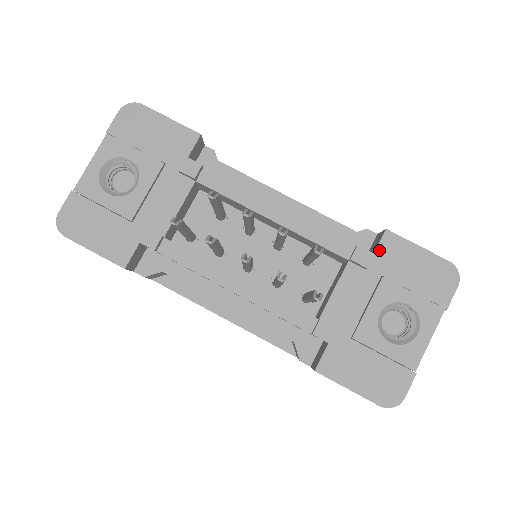
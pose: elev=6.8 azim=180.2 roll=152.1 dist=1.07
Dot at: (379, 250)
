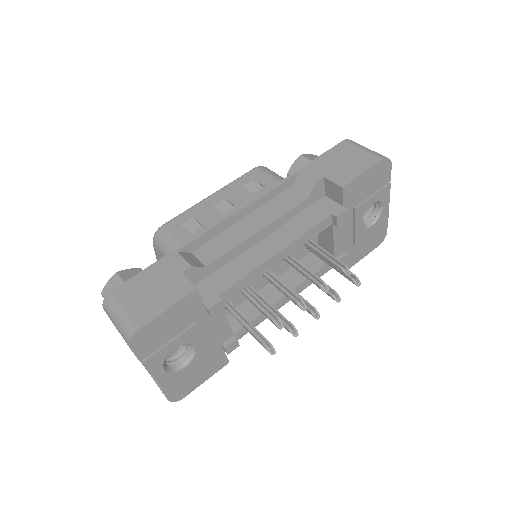
Dot at: (345, 201)
